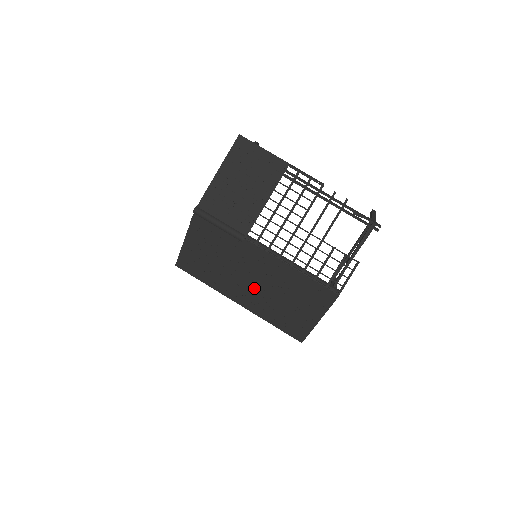
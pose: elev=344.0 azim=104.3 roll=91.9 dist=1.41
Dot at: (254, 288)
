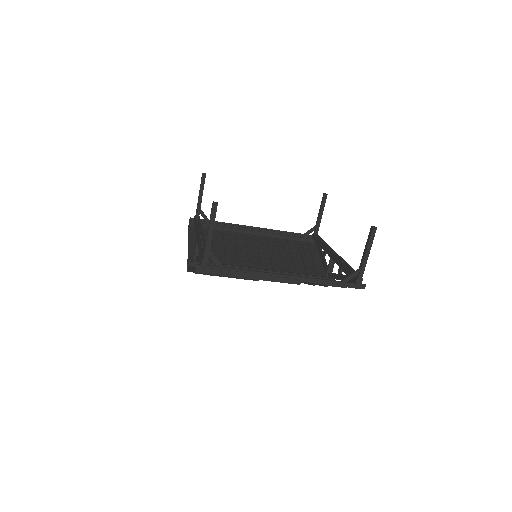
Dot at: (263, 250)
